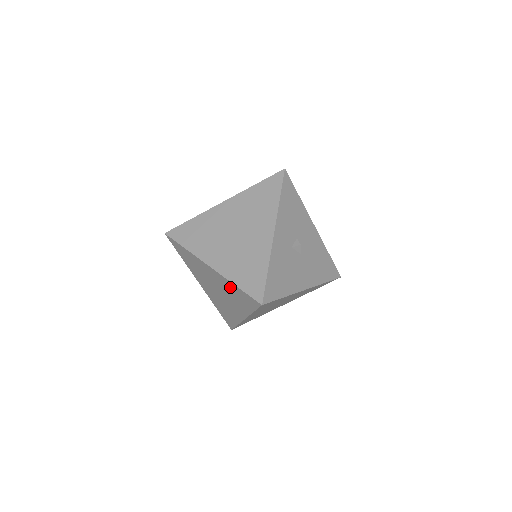
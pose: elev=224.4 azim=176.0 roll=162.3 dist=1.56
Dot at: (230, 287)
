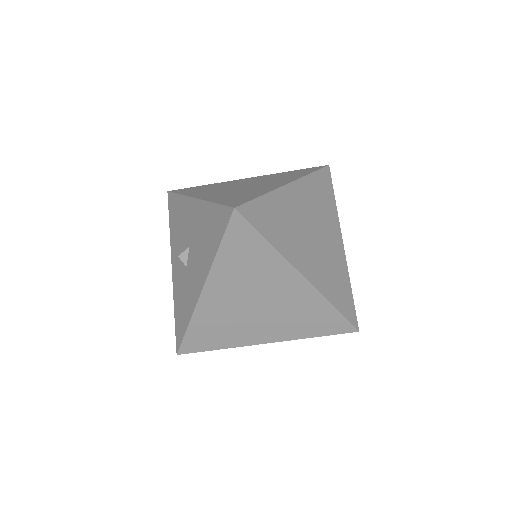
Dot at: (313, 306)
